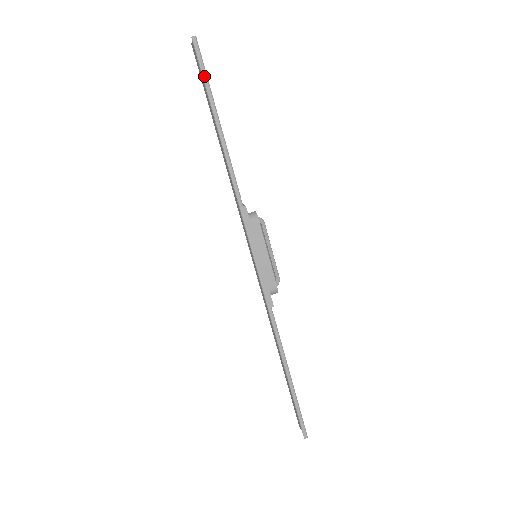
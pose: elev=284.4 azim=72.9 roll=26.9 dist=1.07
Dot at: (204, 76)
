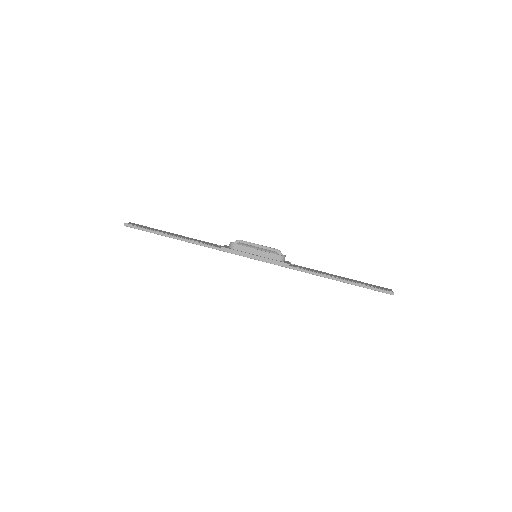
Dot at: (145, 230)
